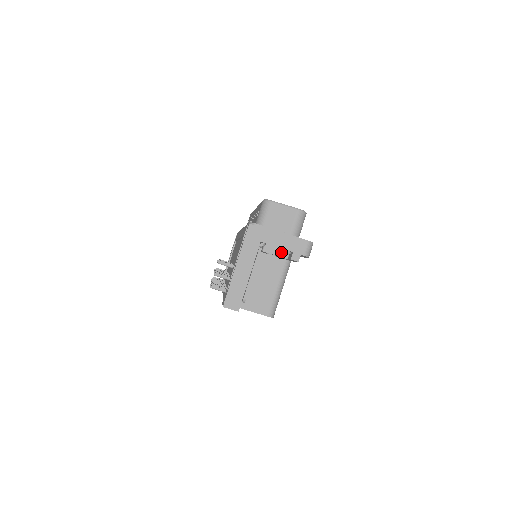
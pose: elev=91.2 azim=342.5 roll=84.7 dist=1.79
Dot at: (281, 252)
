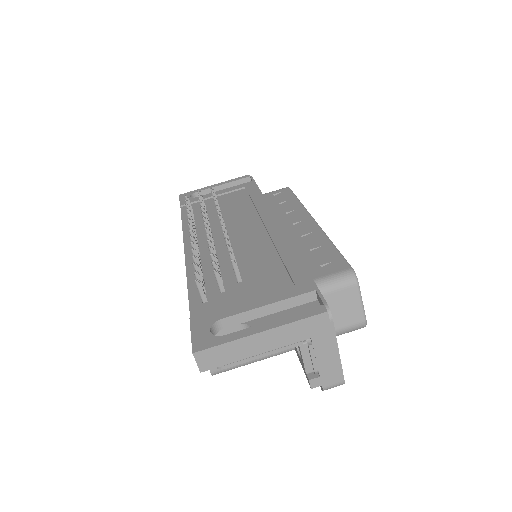
Dot at: (311, 363)
